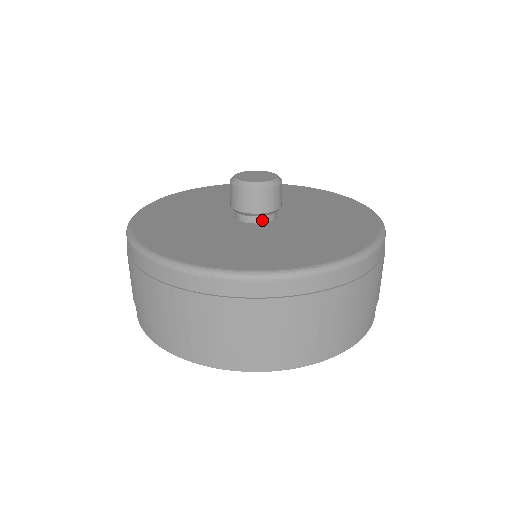
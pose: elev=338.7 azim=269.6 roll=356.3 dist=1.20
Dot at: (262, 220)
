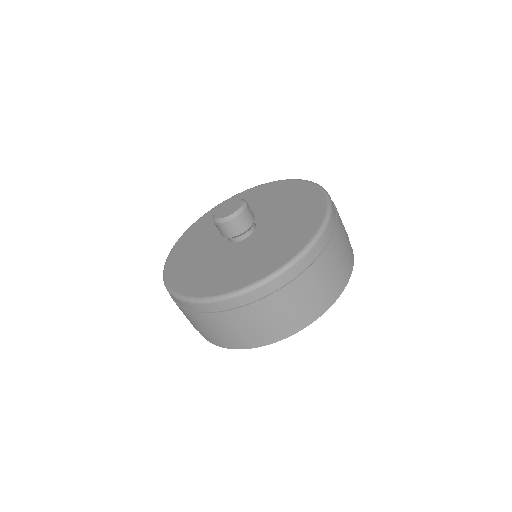
Dot at: (239, 239)
